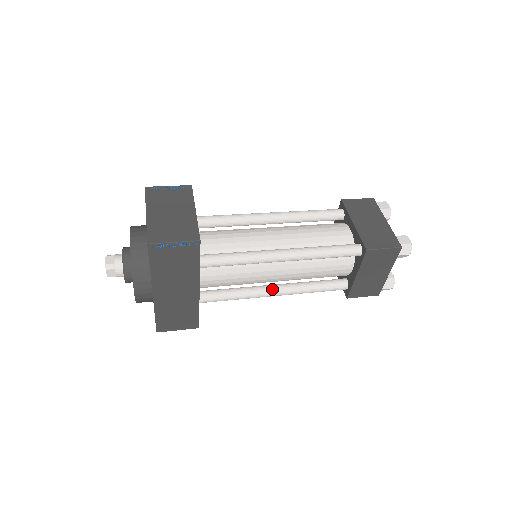
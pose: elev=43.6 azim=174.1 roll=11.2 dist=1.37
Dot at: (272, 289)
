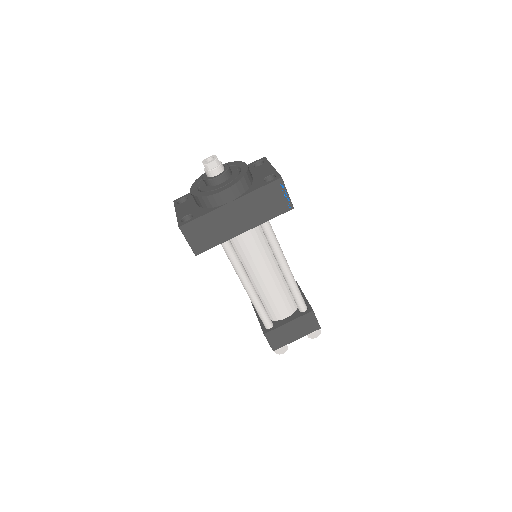
Dot at: (251, 282)
